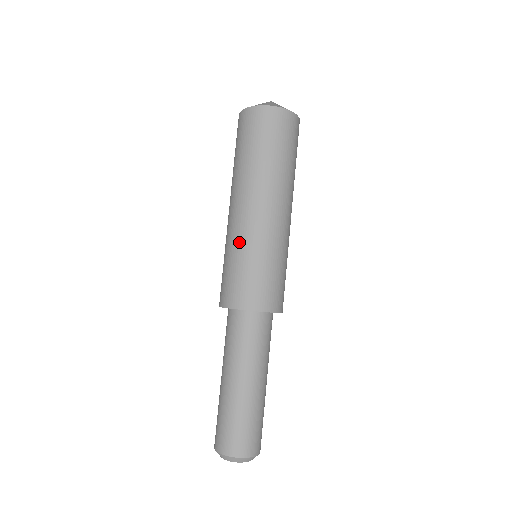
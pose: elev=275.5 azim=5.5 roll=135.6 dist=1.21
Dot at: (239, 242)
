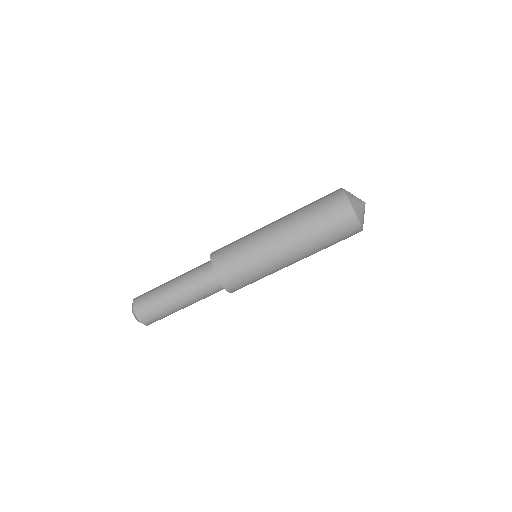
Dot at: (251, 236)
